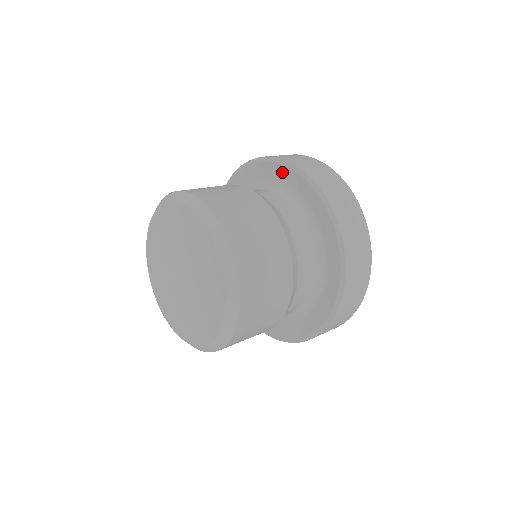
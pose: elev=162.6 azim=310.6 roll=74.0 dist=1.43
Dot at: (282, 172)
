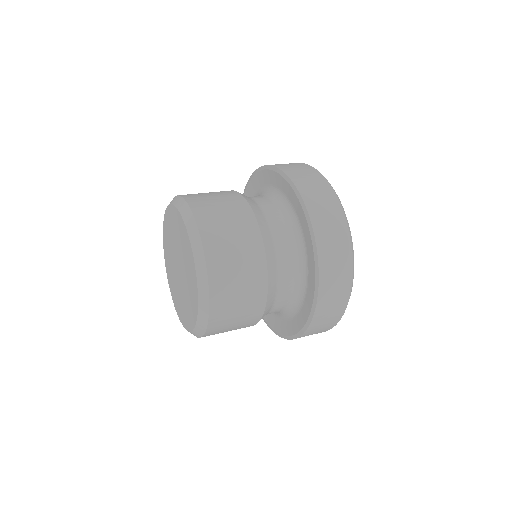
Dot at: (305, 225)
